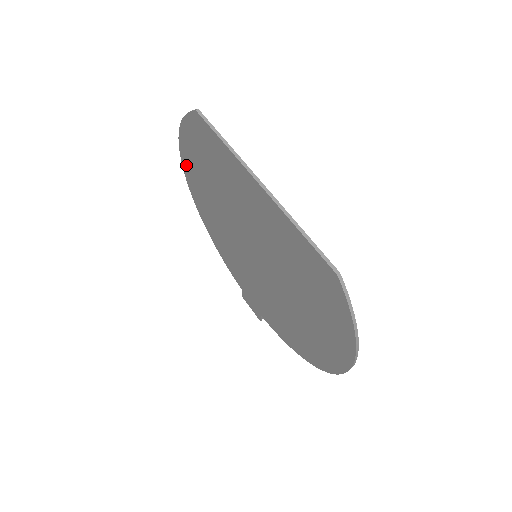
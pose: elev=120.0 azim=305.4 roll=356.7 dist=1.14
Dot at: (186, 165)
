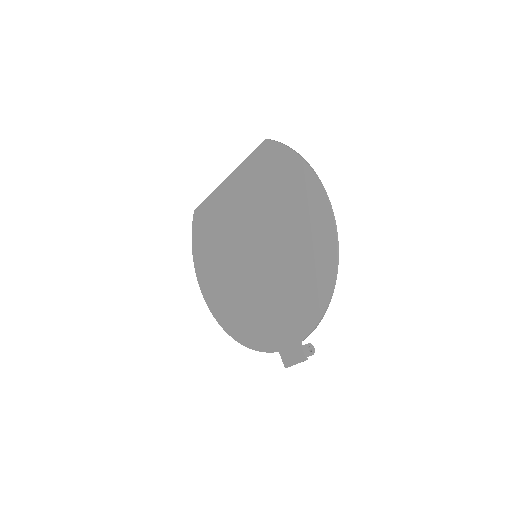
Dot at: (204, 286)
